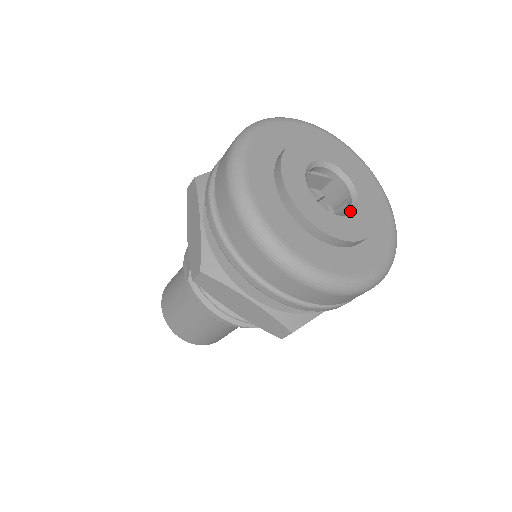
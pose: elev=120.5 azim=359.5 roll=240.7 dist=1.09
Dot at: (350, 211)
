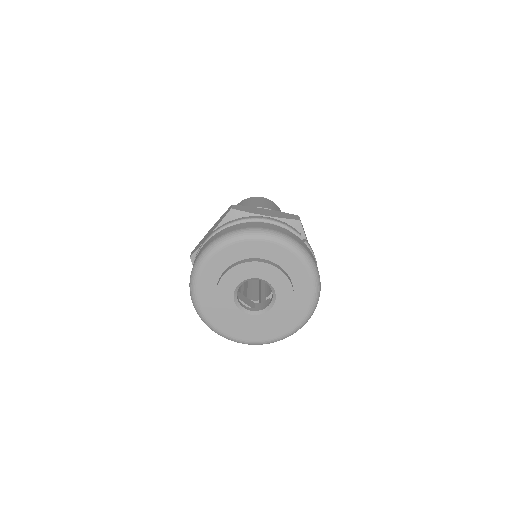
Dot at: (255, 312)
